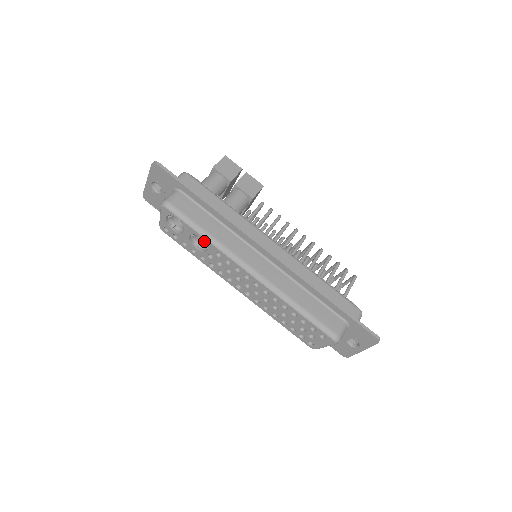
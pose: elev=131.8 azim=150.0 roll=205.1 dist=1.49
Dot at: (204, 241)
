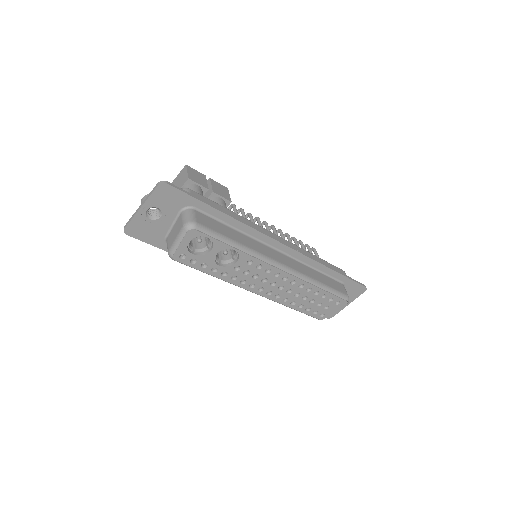
Dot at: (221, 256)
